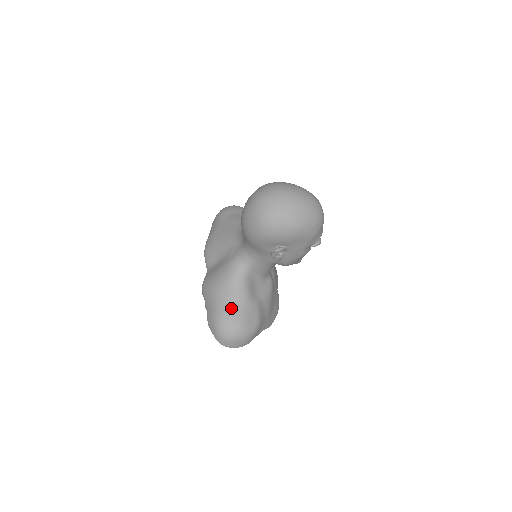
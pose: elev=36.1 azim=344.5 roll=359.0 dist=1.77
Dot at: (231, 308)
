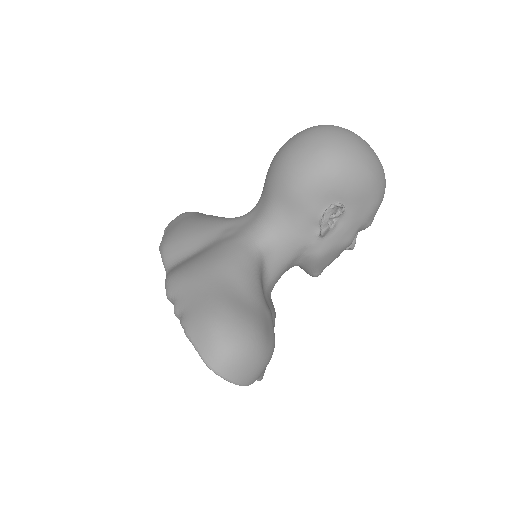
Dot at: (240, 300)
